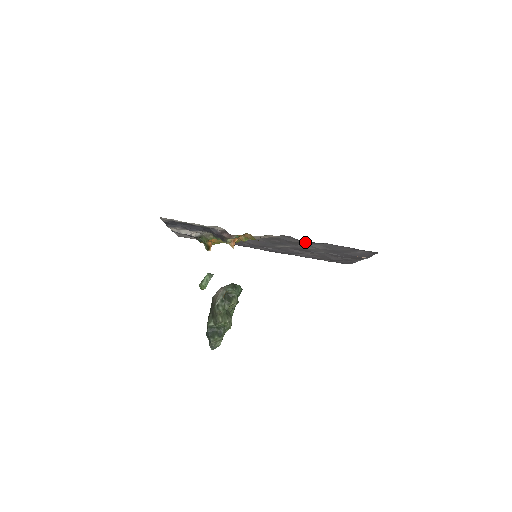
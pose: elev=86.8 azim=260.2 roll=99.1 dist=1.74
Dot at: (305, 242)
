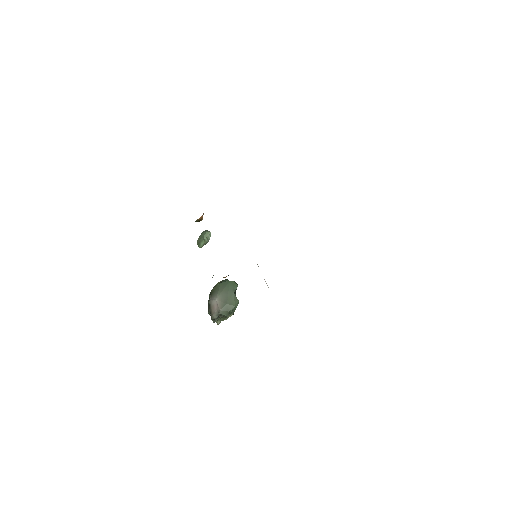
Dot at: occluded
